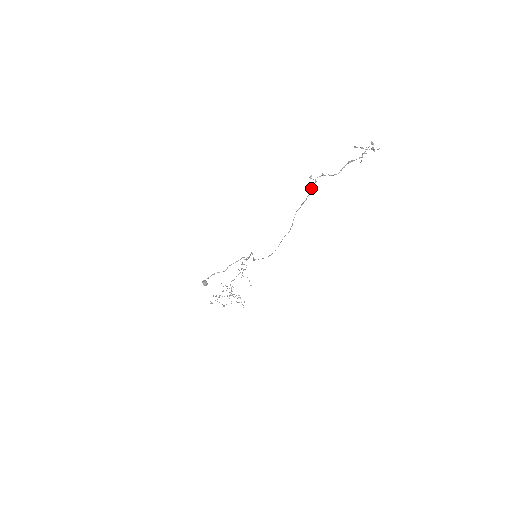
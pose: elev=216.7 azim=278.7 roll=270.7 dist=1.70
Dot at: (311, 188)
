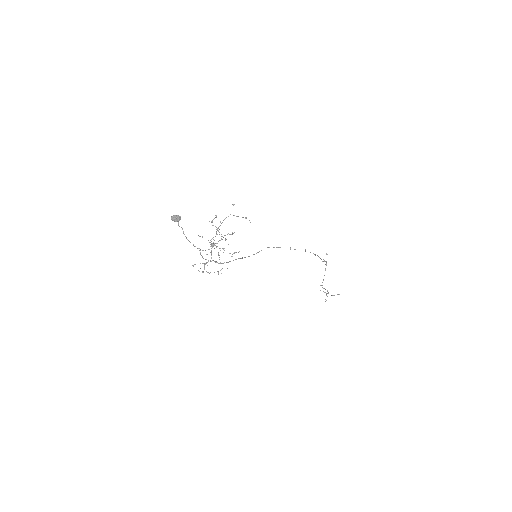
Dot at: (322, 261)
